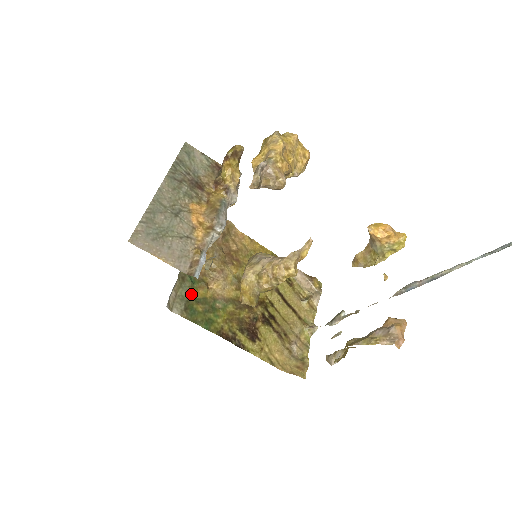
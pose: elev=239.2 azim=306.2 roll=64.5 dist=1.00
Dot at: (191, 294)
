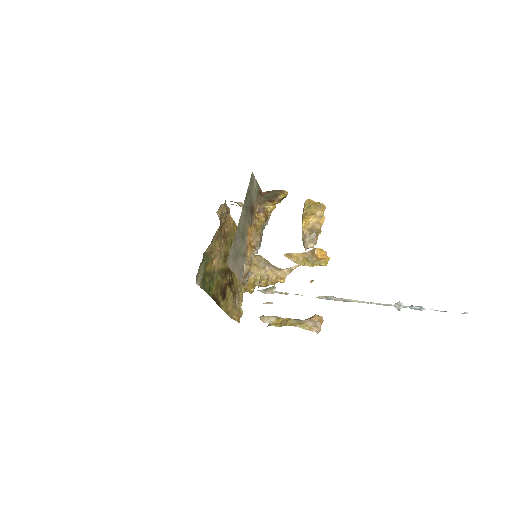
Dot at: (205, 269)
